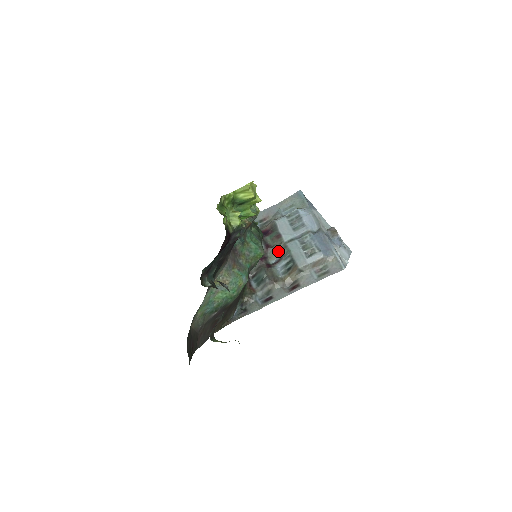
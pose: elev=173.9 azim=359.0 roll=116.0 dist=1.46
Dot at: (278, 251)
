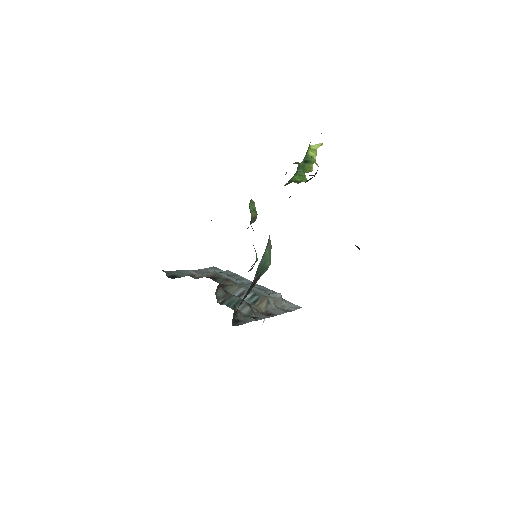
Dot at: (233, 290)
